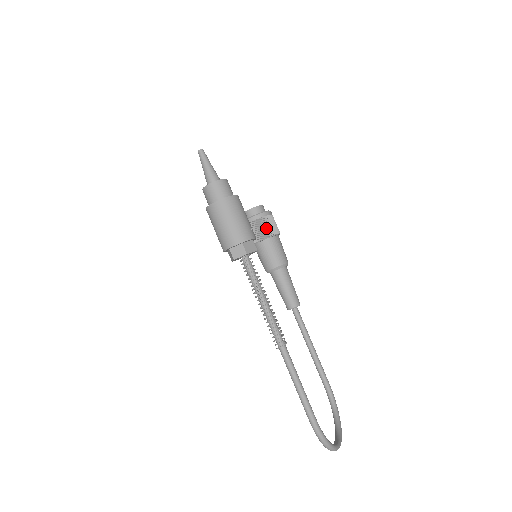
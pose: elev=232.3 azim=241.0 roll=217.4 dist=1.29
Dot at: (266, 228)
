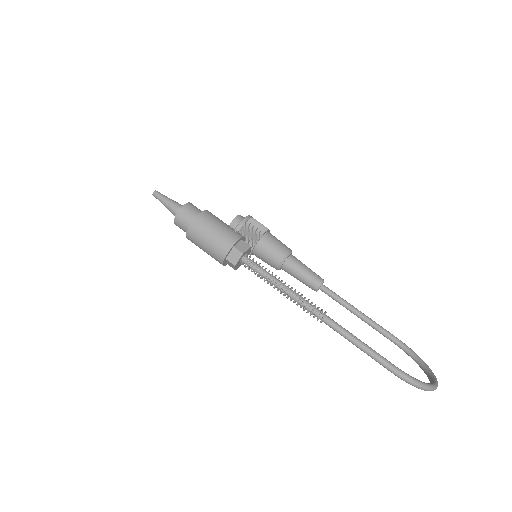
Dot at: (253, 231)
